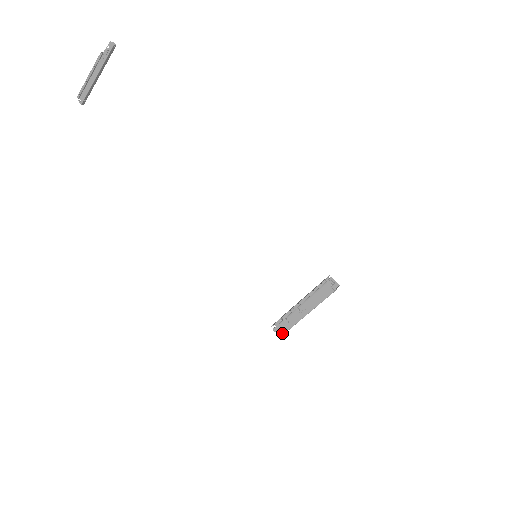
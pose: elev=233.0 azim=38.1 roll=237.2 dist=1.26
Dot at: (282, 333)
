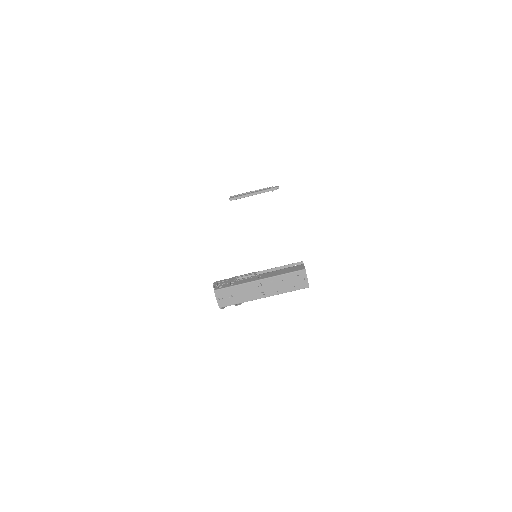
Dot at: (219, 288)
